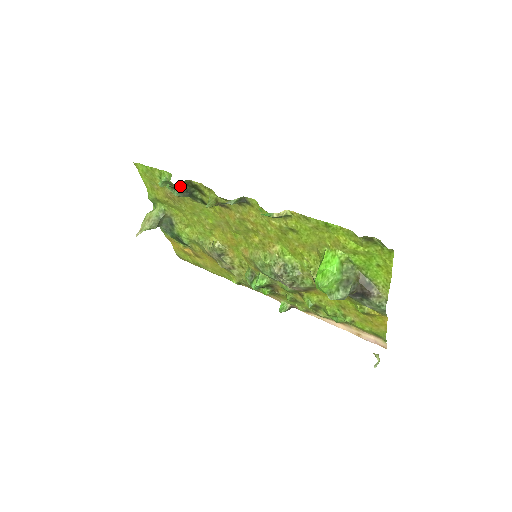
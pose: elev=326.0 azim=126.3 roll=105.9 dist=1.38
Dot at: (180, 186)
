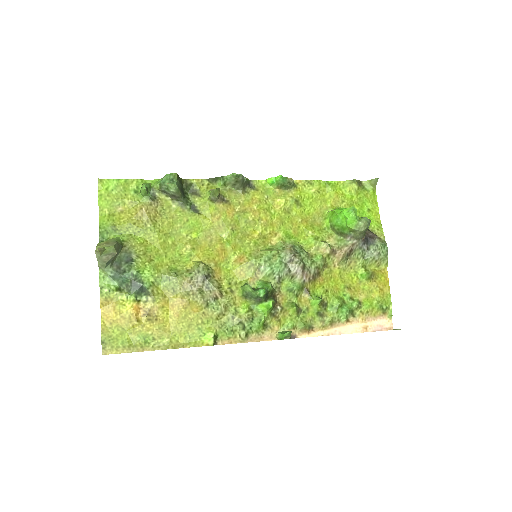
Dot at: (178, 180)
